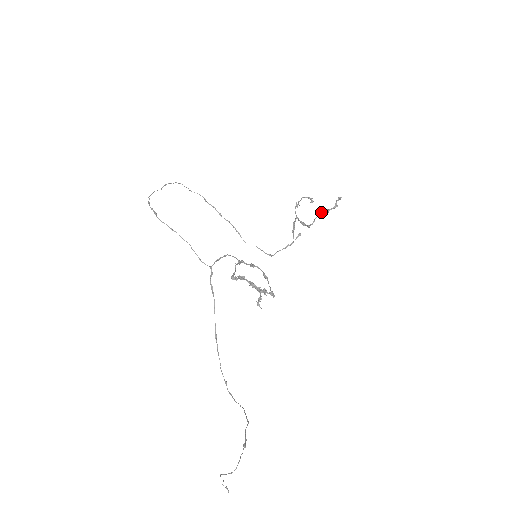
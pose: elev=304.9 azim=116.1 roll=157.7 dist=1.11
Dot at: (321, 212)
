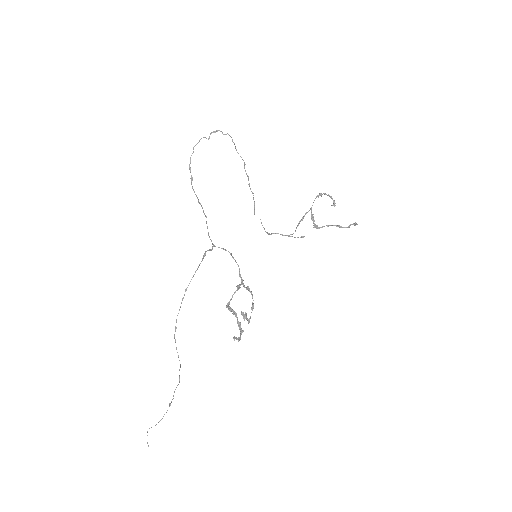
Dot at: (333, 225)
